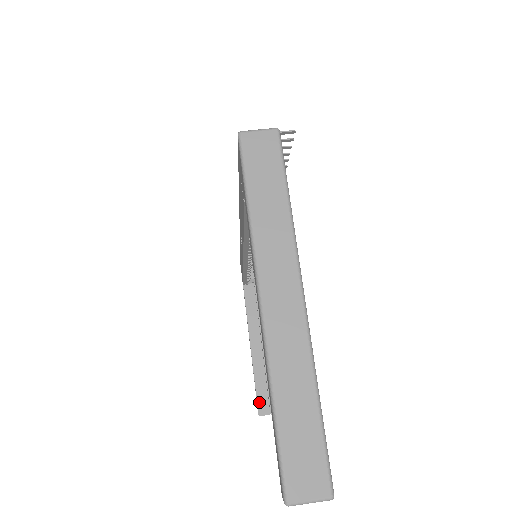
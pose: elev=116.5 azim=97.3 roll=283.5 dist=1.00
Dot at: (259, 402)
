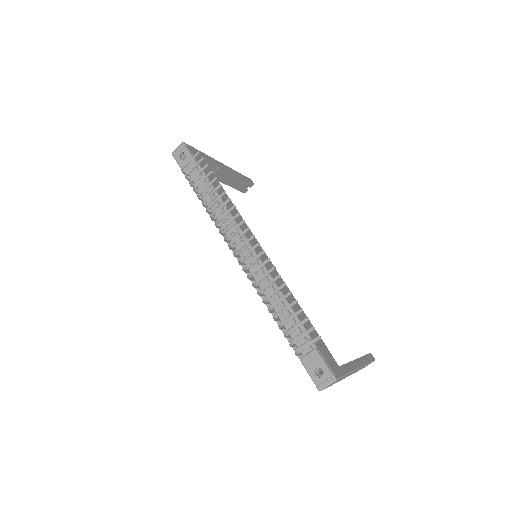
Dot at: (241, 190)
